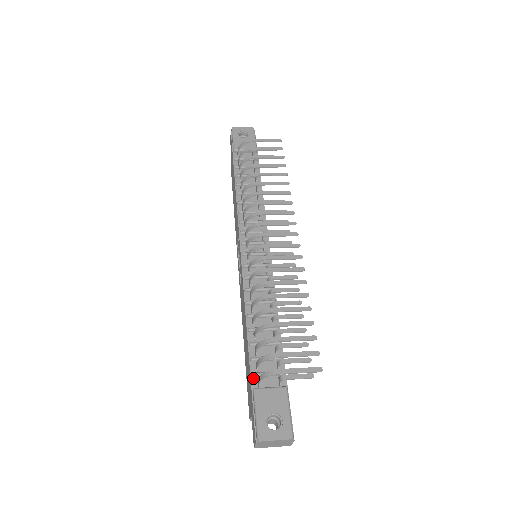
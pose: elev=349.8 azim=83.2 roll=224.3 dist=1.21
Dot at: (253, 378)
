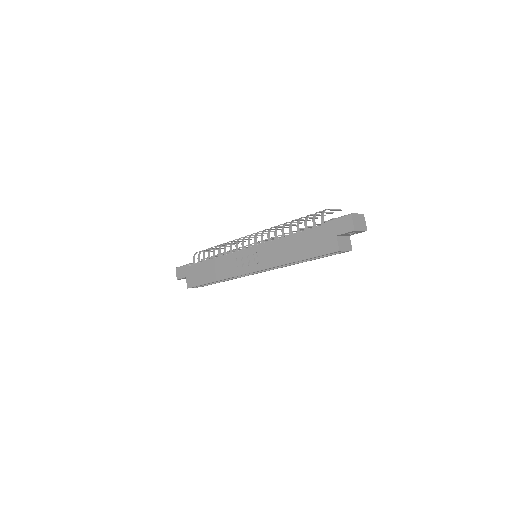
Dot at: (319, 227)
